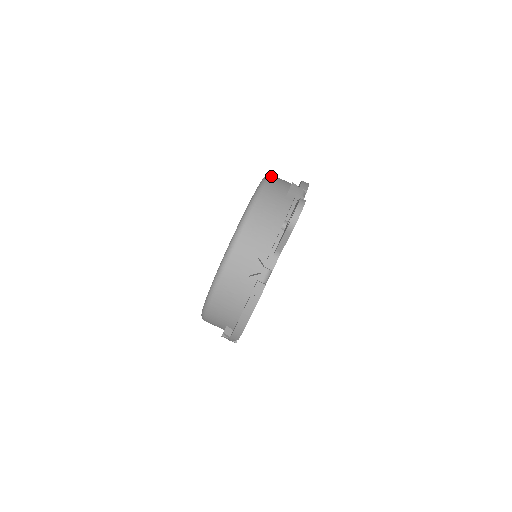
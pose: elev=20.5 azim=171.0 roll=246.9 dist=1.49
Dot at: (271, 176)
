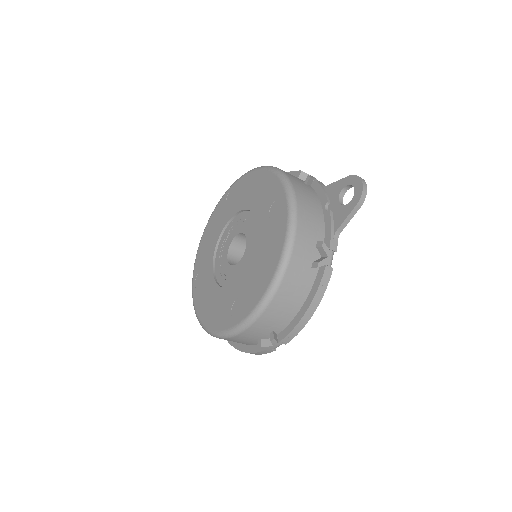
Dot at: occluded
